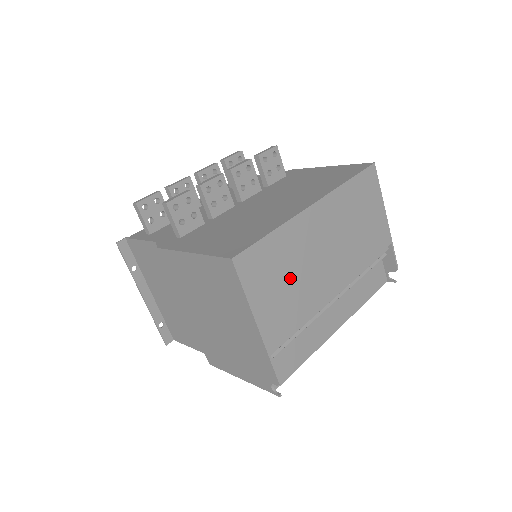
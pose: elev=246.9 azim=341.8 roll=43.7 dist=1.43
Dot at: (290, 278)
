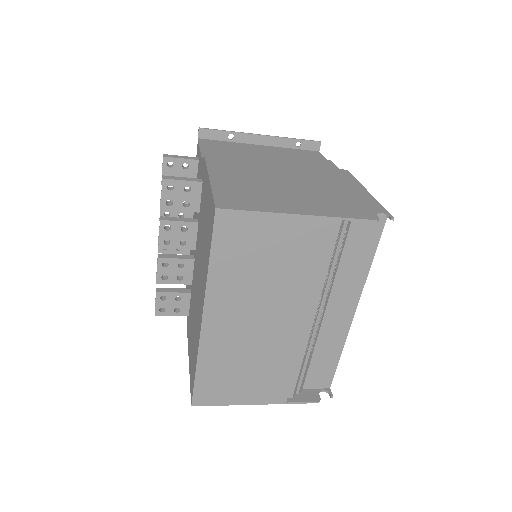
Dot at: (248, 367)
